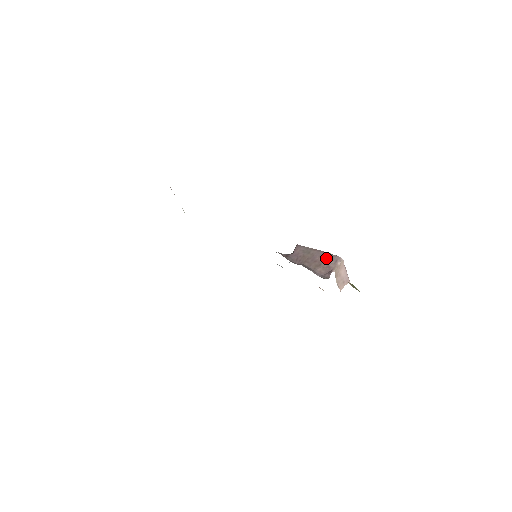
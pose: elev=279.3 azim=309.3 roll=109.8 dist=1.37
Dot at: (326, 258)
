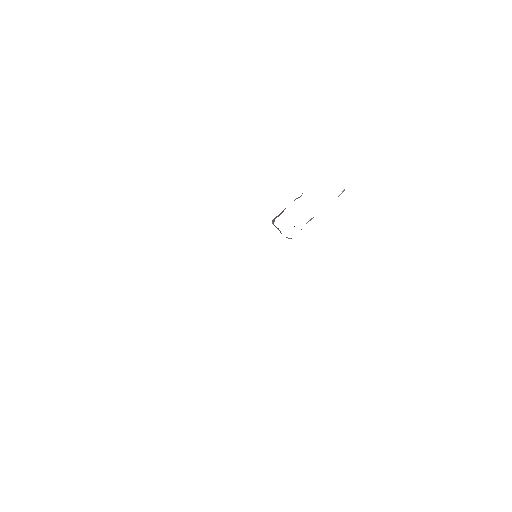
Dot at: occluded
